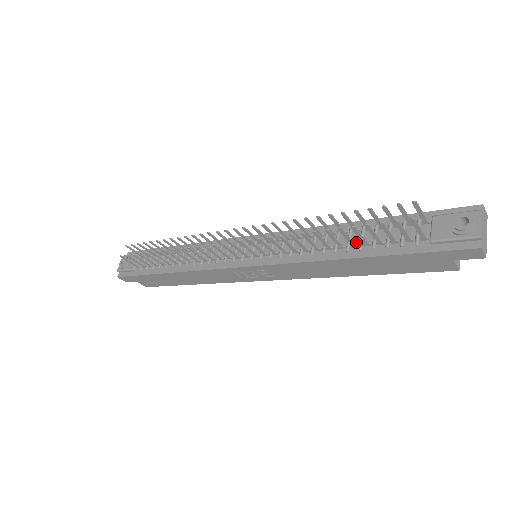
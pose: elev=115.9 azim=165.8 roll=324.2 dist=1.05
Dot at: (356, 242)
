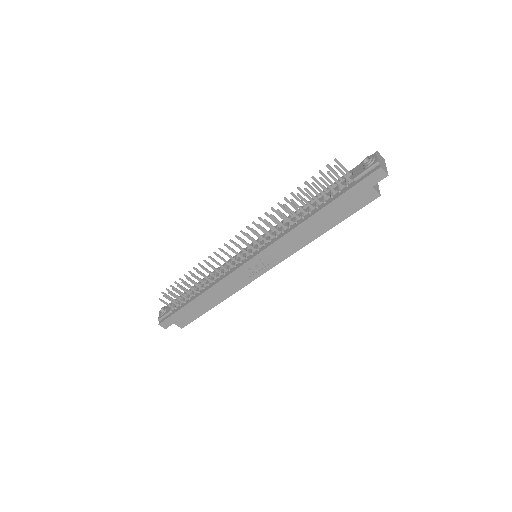
Dot at: (314, 207)
